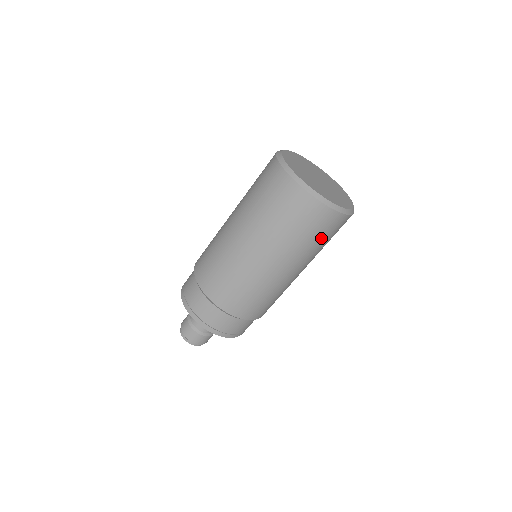
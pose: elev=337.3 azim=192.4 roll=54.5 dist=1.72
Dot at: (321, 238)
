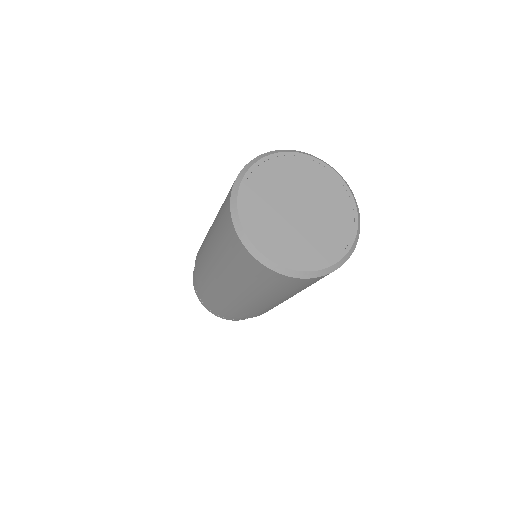
Dot at: (254, 279)
